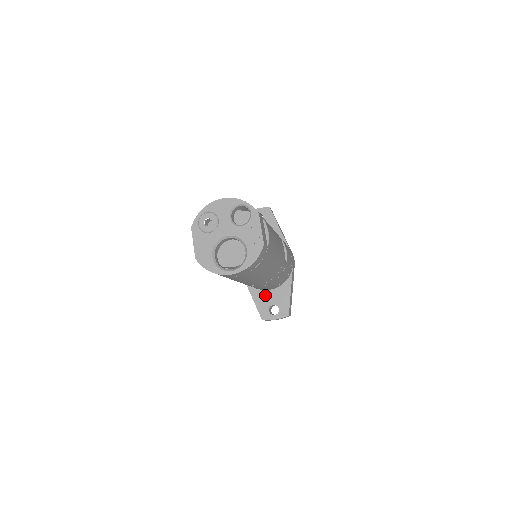
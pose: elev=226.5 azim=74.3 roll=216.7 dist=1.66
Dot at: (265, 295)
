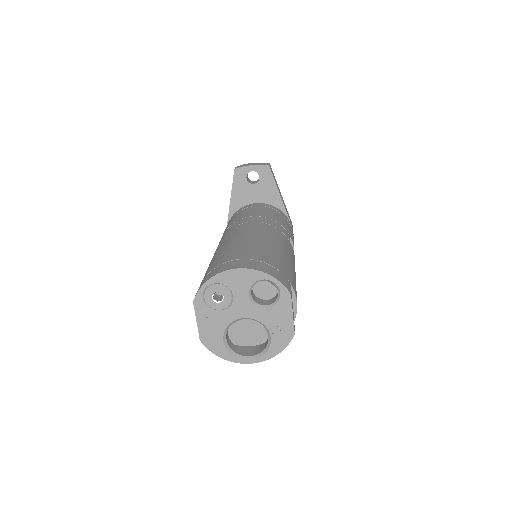
Dot at: occluded
